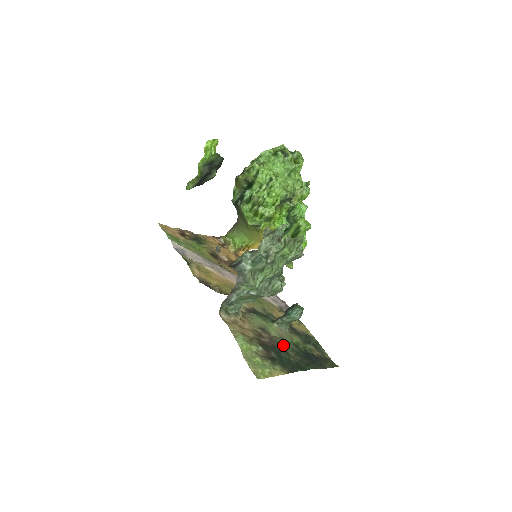
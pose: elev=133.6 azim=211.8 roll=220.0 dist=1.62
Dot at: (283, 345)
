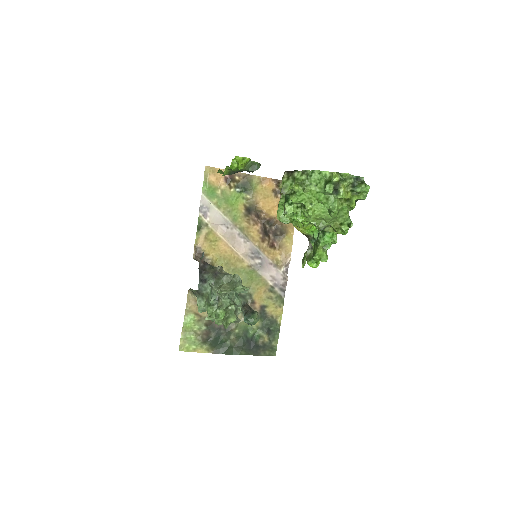
Dot at: (230, 329)
